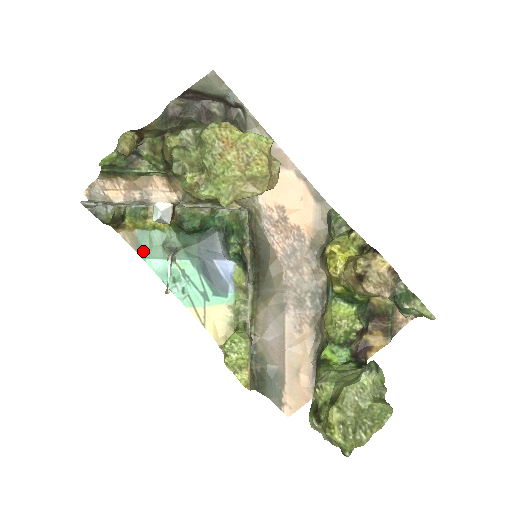
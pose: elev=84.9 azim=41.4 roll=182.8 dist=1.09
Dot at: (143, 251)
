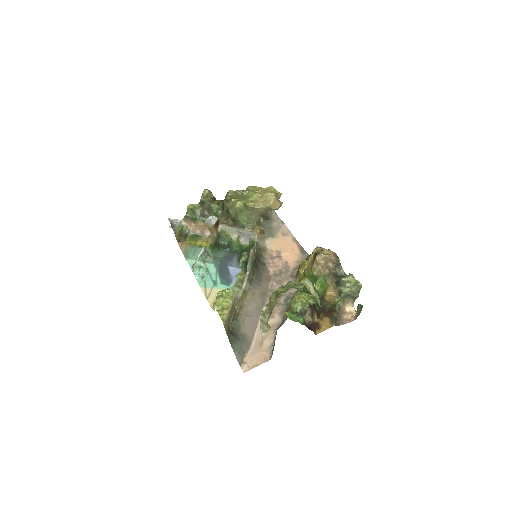
Dot at: (188, 255)
